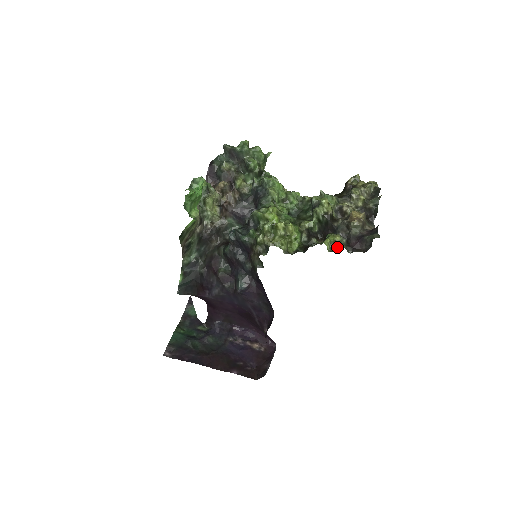
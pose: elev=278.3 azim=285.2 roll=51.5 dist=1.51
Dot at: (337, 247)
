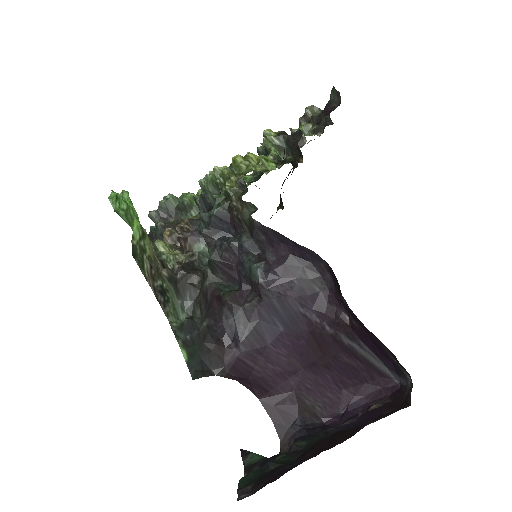
Dot at: (312, 129)
